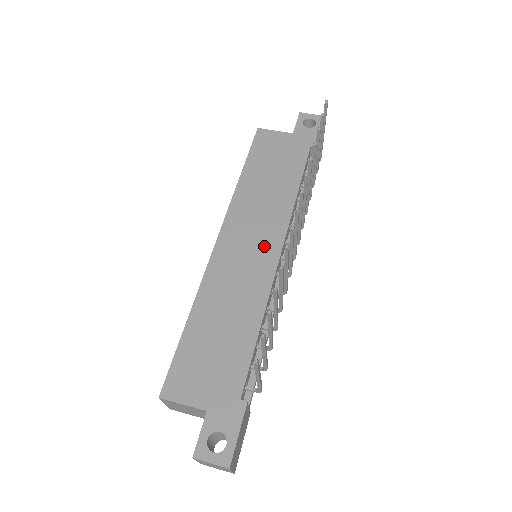
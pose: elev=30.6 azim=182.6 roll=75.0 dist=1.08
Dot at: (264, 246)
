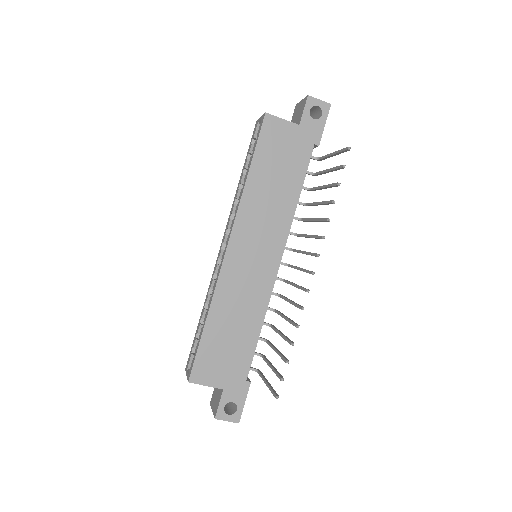
Dot at: (267, 256)
